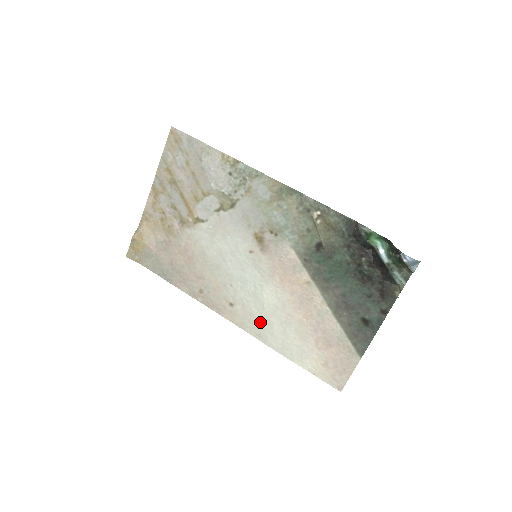
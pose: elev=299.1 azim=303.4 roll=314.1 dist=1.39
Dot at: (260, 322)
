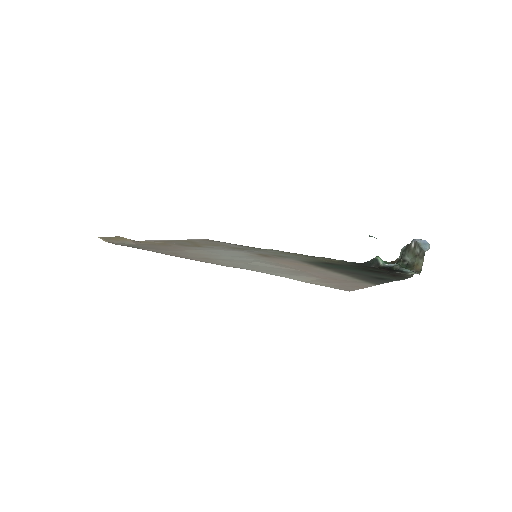
Dot at: (242, 264)
